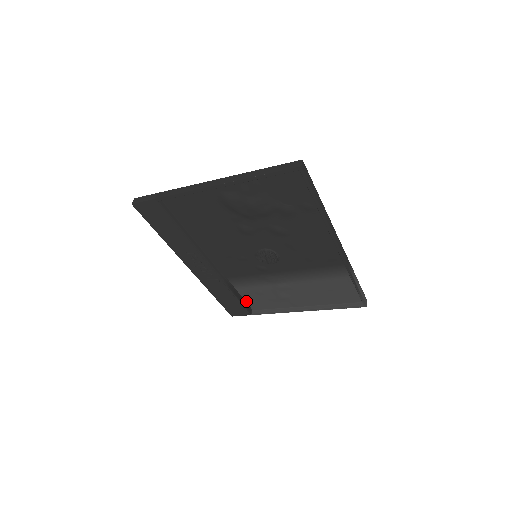
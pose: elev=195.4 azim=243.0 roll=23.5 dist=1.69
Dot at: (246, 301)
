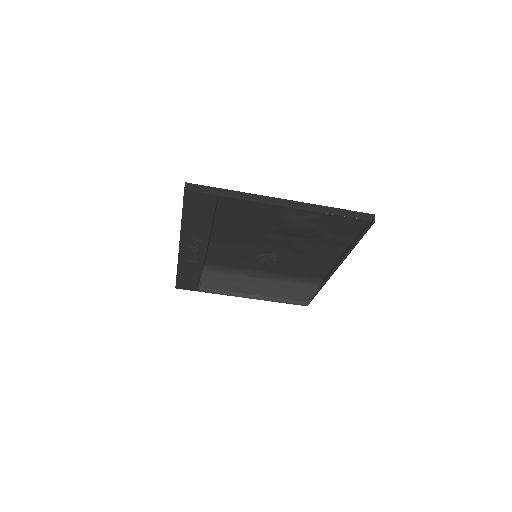
Dot at: (203, 280)
